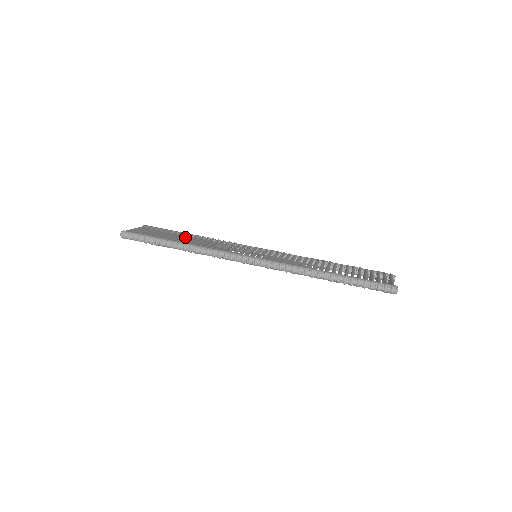
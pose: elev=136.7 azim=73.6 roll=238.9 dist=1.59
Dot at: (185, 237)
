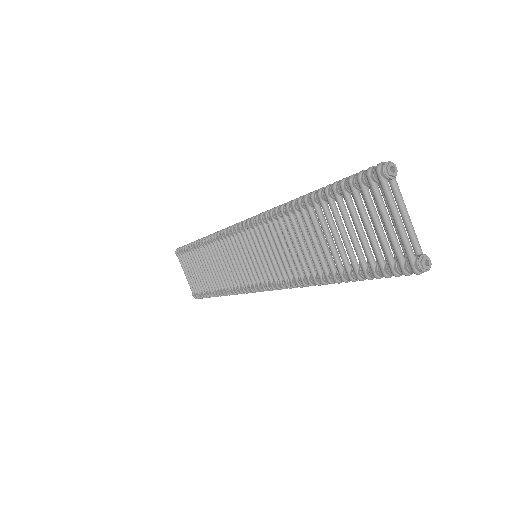
Dot at: occluded
